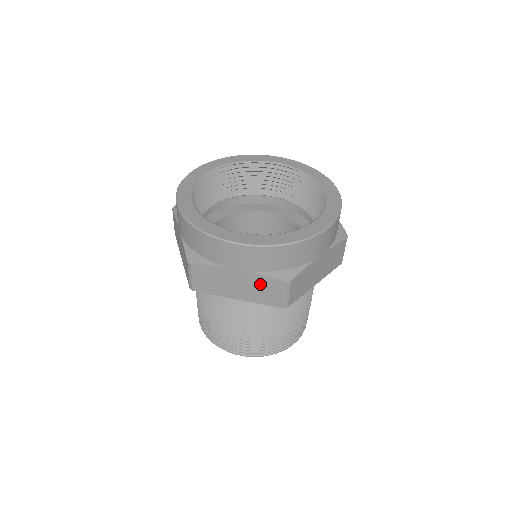
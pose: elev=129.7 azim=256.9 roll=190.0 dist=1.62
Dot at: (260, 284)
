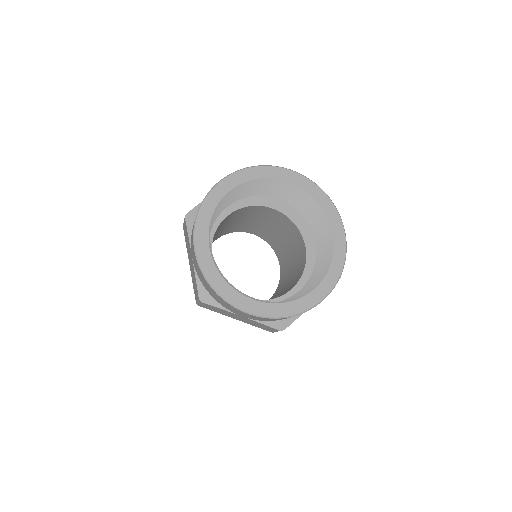
Dot at: (258, 324)
